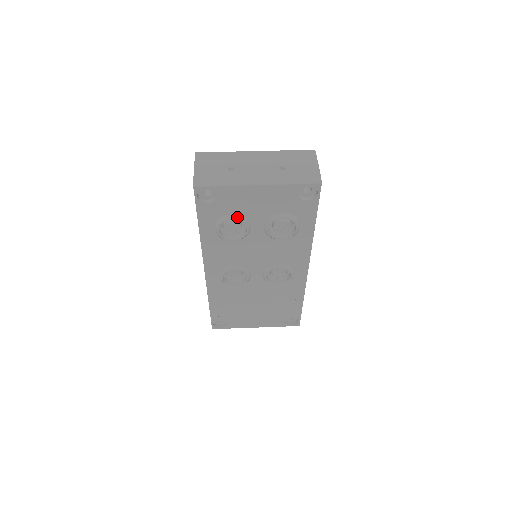
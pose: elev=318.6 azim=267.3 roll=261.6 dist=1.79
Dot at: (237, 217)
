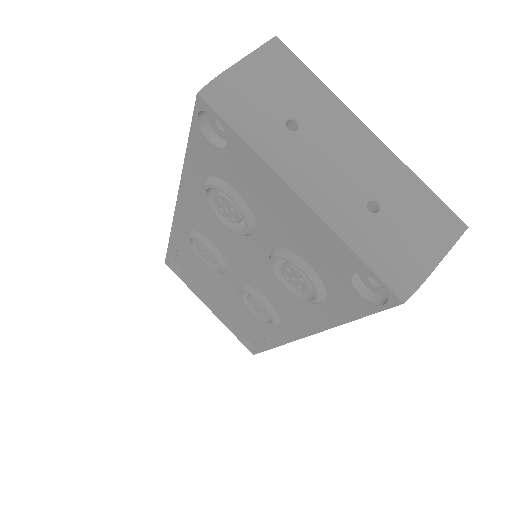
Dot at: (241, 202)
